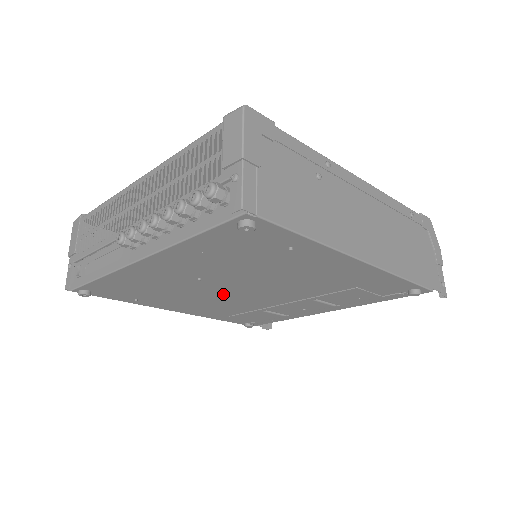
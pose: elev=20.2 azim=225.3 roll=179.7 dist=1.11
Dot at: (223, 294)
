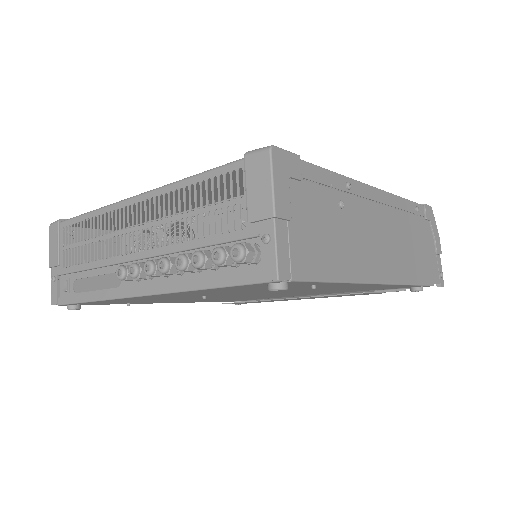
Dot at: (223, 297)
